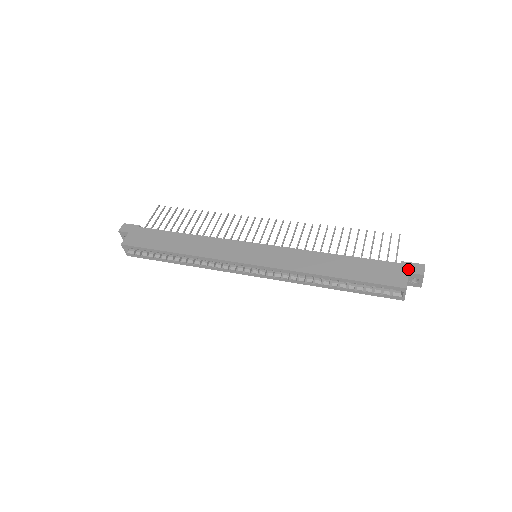
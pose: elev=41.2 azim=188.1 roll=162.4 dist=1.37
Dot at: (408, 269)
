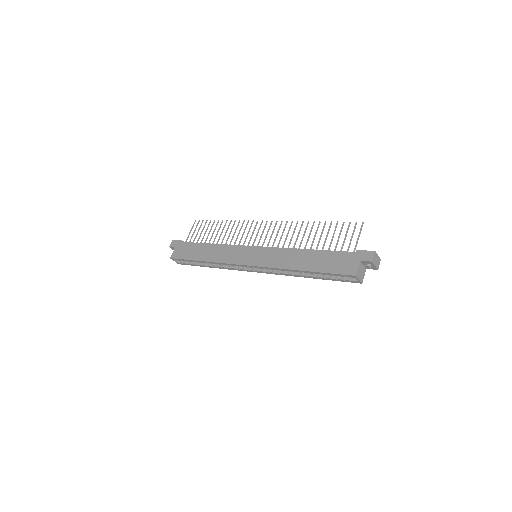
Dot at: (360, 257)
